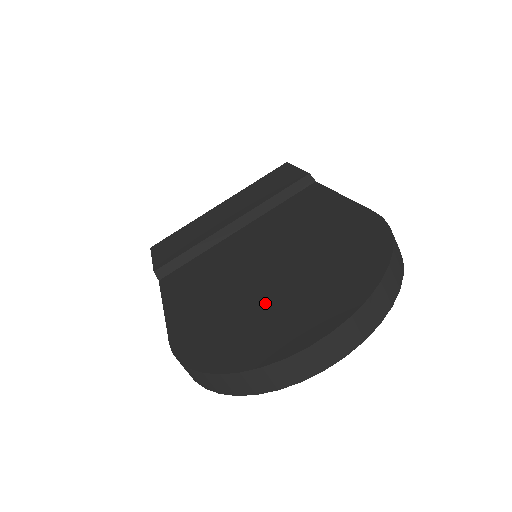
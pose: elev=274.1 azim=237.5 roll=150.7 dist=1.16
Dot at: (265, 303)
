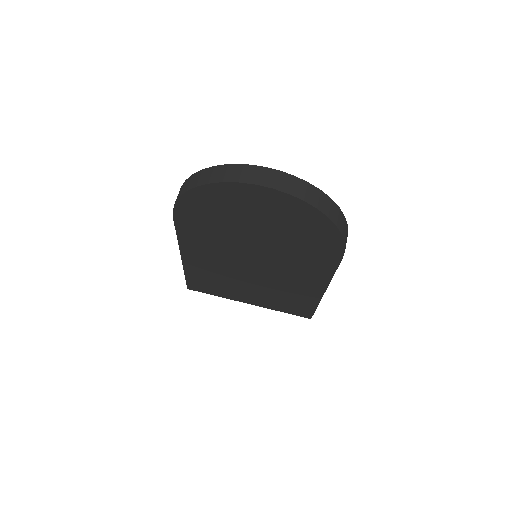
Dot at: occluded
